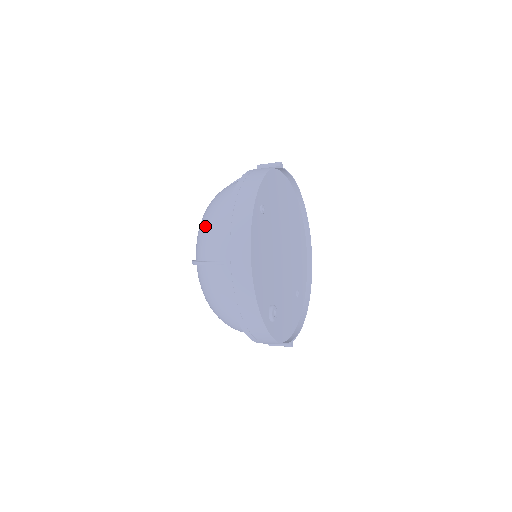
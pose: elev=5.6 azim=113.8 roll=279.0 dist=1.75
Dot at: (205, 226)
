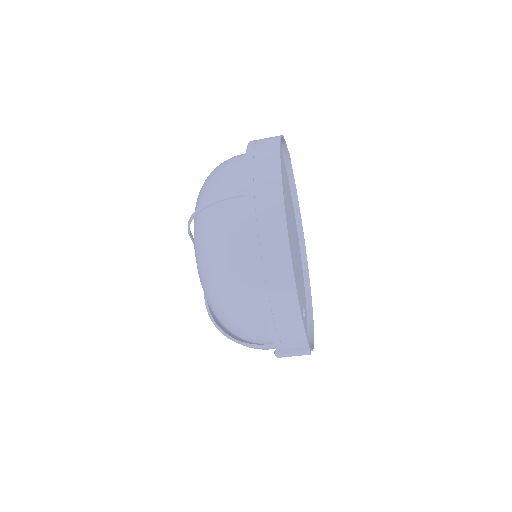
Dot at: (213, 174)
